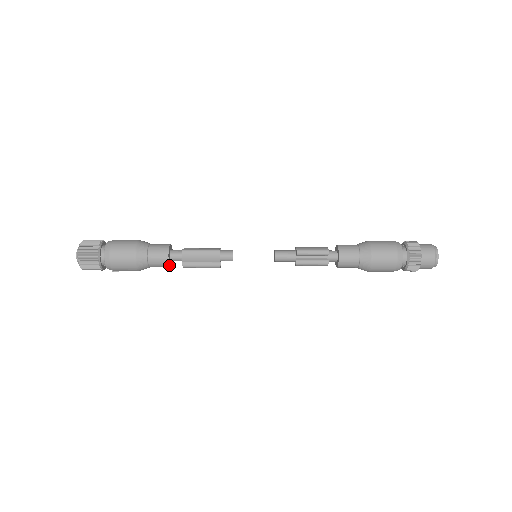
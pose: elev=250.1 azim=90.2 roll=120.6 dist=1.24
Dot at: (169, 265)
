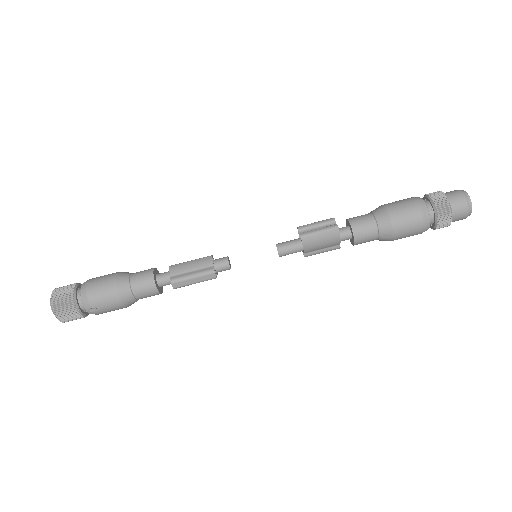
Dot at: (154, 282)
